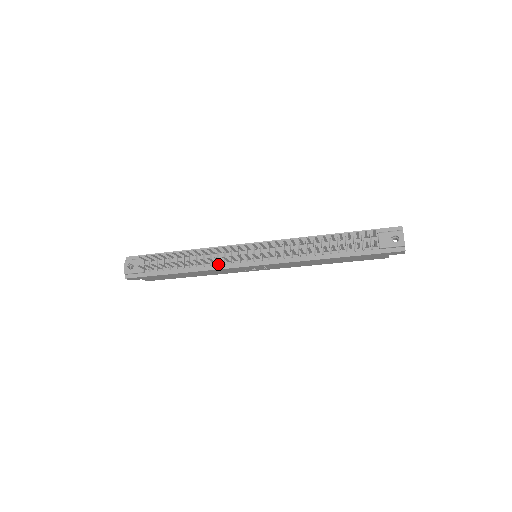
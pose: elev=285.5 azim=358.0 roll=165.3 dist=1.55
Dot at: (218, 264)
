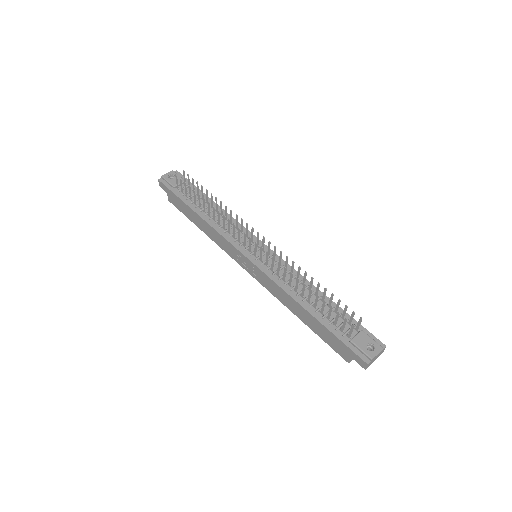
Dot at: (225, 231)
